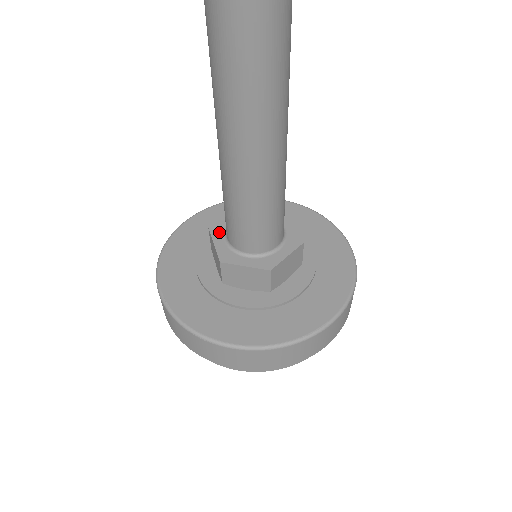
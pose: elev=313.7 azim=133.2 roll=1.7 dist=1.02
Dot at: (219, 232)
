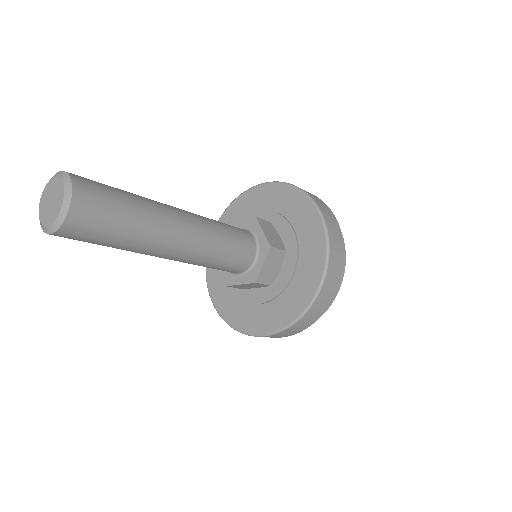
Dot at: occluded
